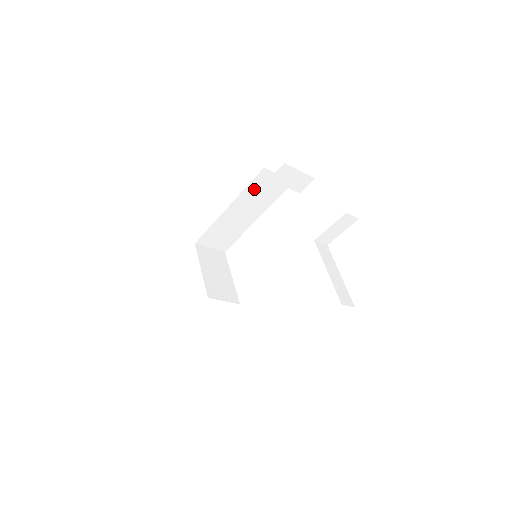
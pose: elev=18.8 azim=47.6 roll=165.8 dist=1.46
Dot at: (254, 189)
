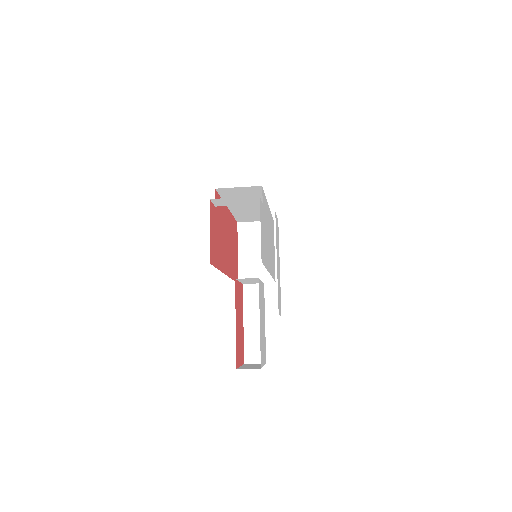
Dot at: (231, 197)
